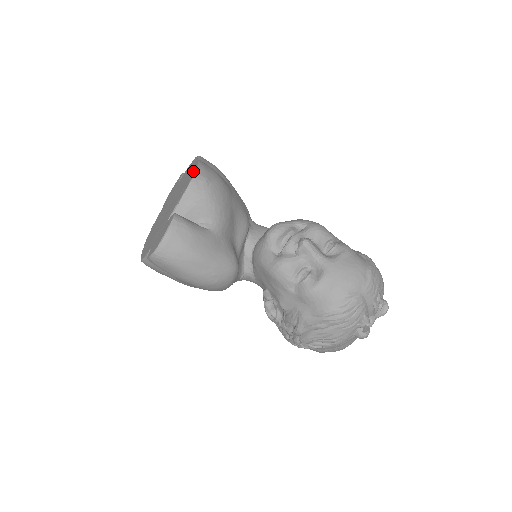
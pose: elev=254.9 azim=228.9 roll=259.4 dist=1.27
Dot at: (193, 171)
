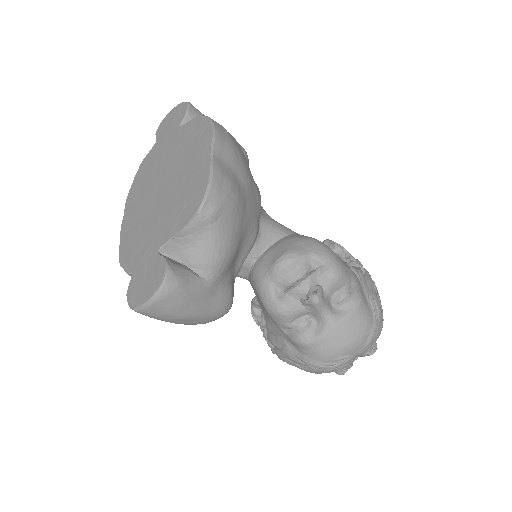
Dot at: (201, 186)
